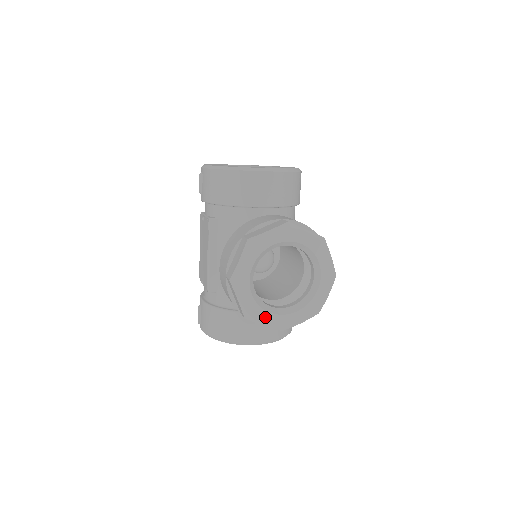
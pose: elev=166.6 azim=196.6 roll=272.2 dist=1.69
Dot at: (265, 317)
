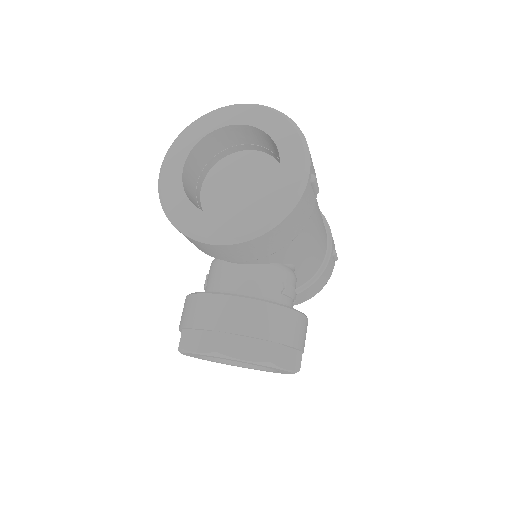
Dot at: occluded
